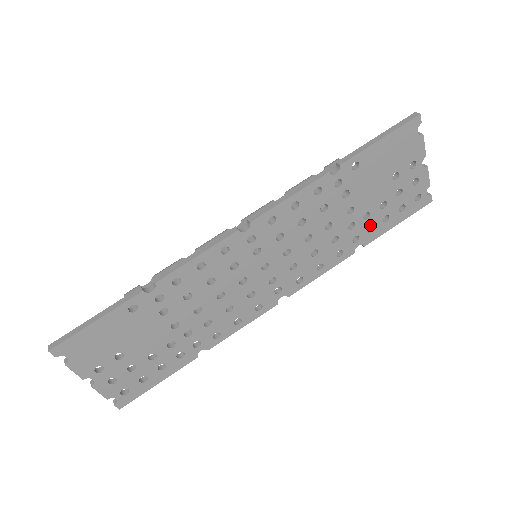
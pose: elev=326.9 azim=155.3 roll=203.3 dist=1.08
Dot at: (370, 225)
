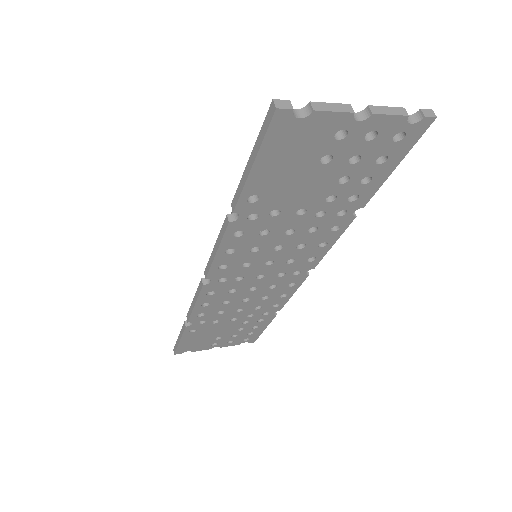
Dot at: (348, 197)
